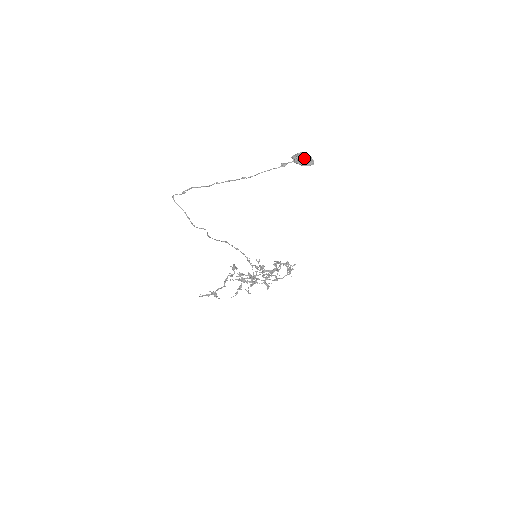
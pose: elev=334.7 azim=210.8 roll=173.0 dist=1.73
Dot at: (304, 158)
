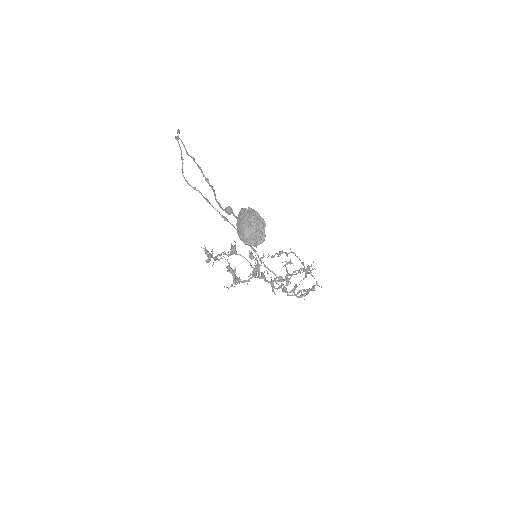
Dot at: (242, 229)
